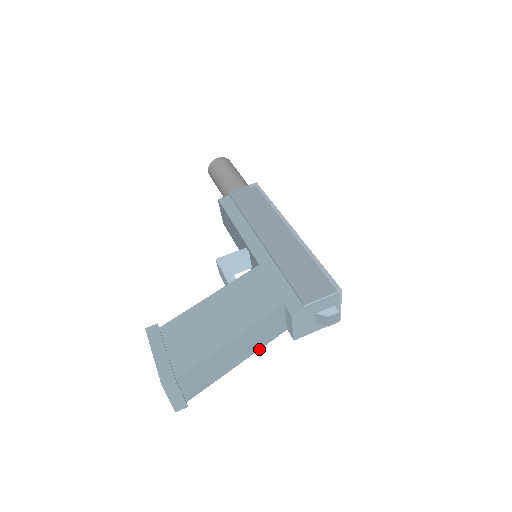
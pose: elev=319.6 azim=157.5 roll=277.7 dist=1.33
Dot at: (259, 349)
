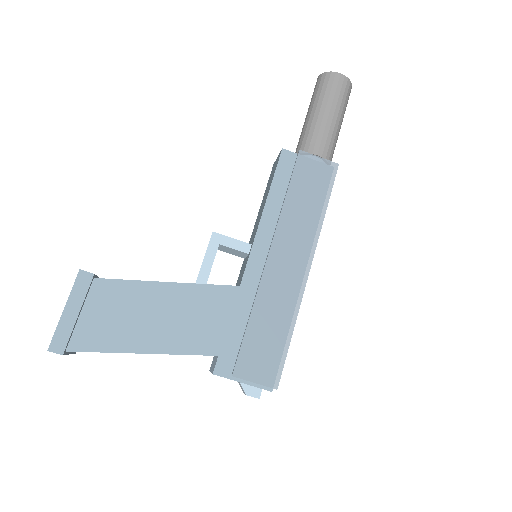
Dot at: occluded
